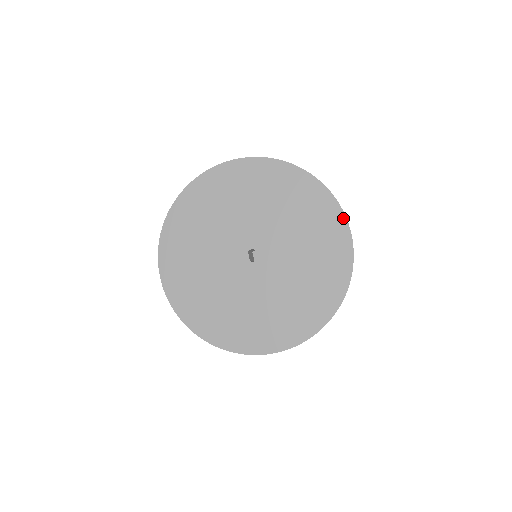
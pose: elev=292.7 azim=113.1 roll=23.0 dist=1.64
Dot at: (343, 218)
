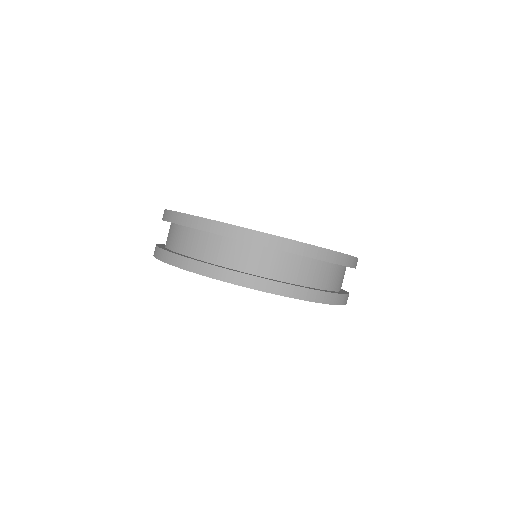
Dot at: occluded
